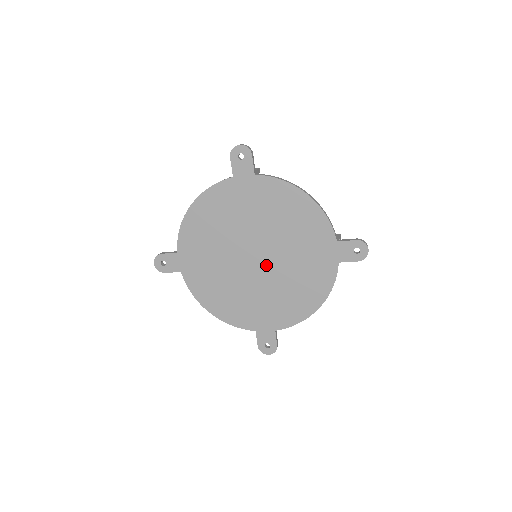
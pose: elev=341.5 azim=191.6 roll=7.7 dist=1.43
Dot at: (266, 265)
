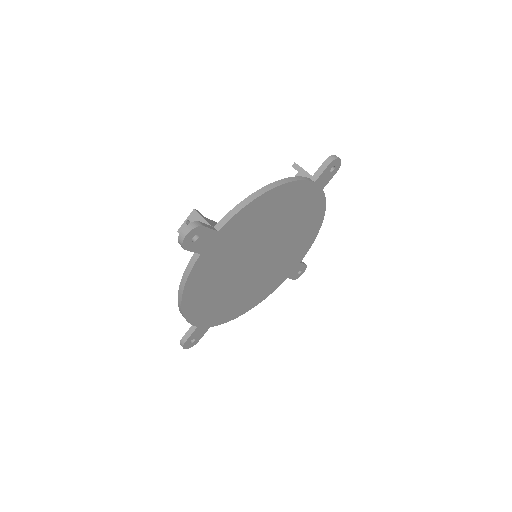
Dot at: (270, 252)
